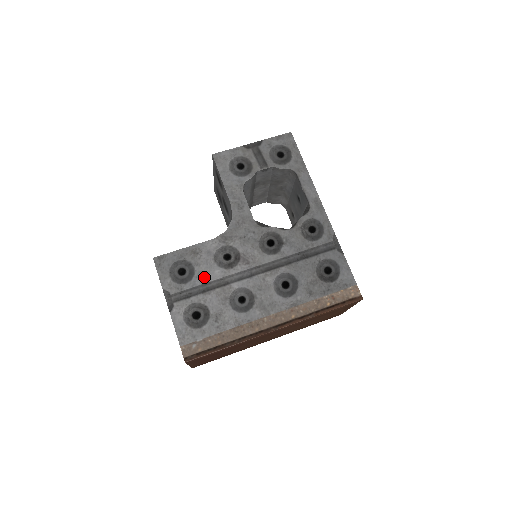
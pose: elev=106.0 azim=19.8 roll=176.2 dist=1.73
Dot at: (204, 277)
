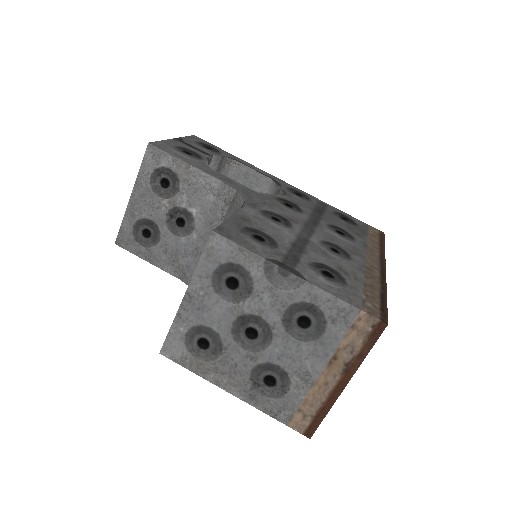
Dot at: (283, 239)
